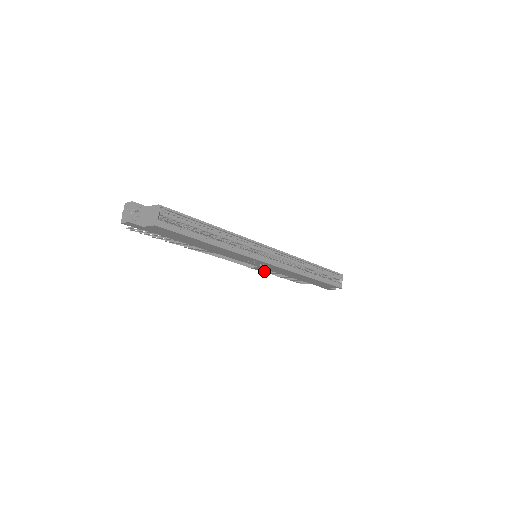
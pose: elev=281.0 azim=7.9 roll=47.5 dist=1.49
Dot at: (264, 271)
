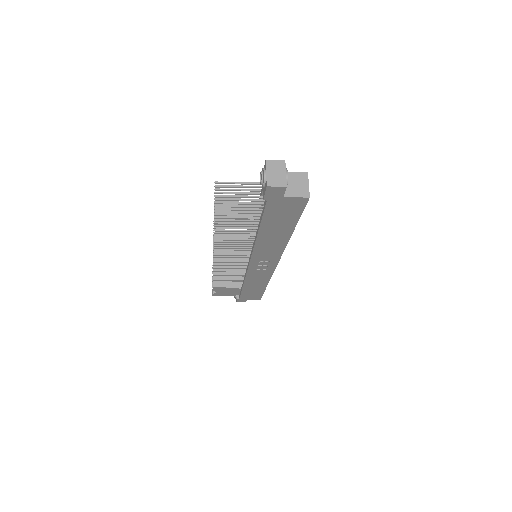
Dot at: (216, 277)
